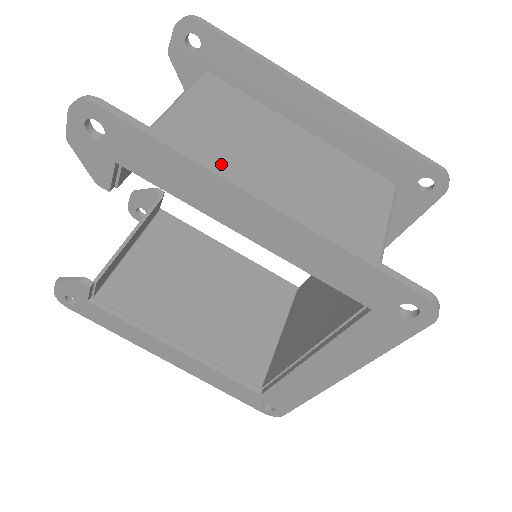
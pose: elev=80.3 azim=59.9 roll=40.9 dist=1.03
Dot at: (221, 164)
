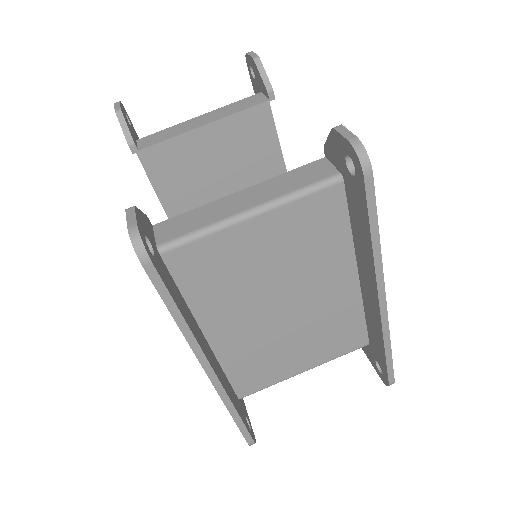
Dot at: (240, 284)
